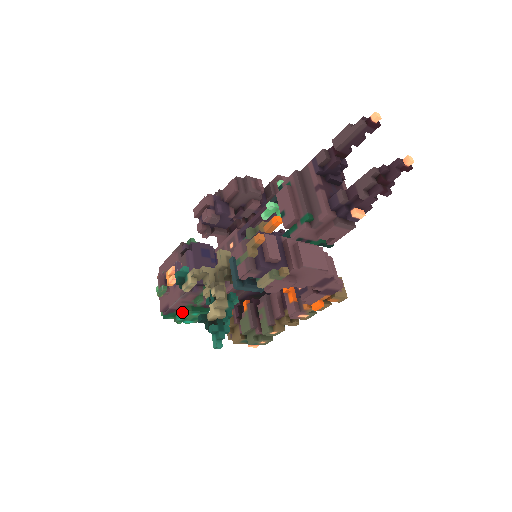
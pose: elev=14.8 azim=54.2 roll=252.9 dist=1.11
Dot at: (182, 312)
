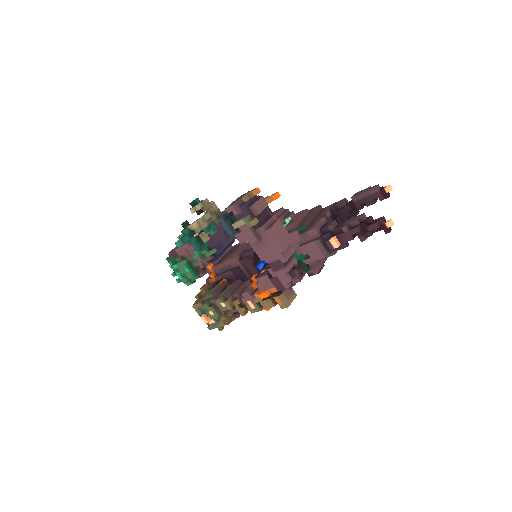
Dot at: (181, 261)
